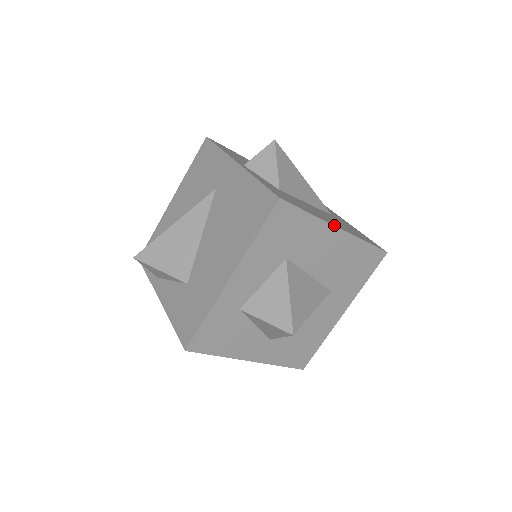
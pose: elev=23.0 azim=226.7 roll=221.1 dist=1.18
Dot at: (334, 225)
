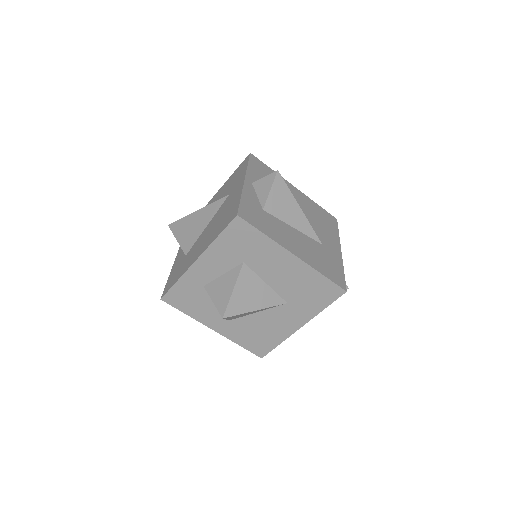
Dot at: (289, 250)
